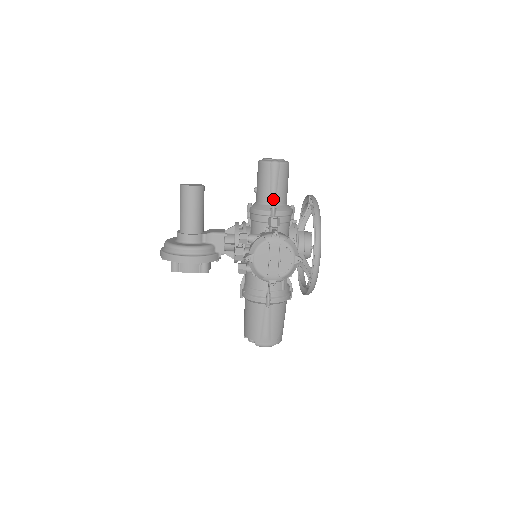
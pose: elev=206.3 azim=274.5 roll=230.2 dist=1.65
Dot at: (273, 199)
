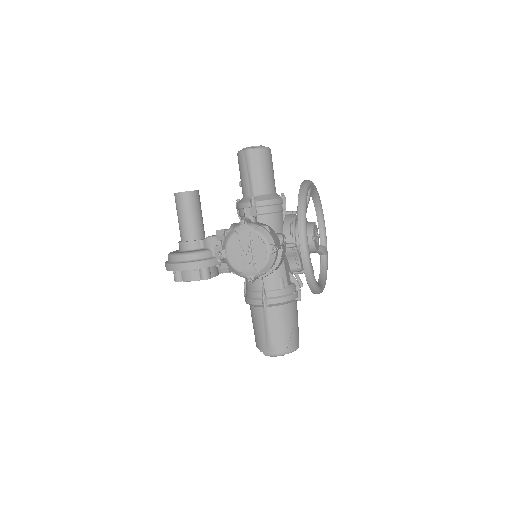
Dot at: (253, 189)
